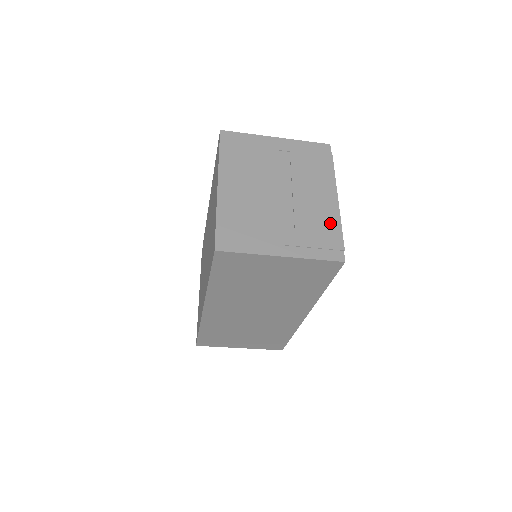
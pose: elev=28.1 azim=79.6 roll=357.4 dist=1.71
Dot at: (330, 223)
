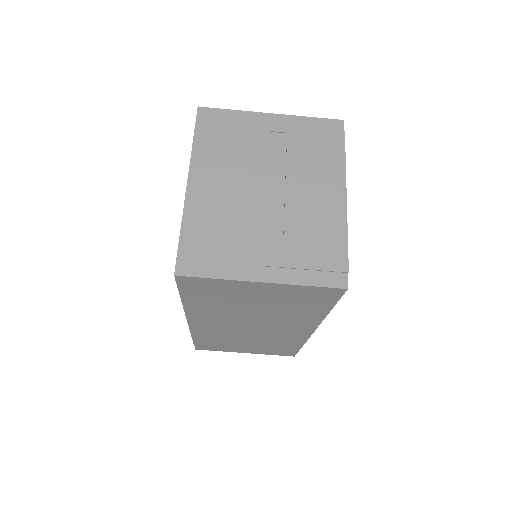
Dot at: (332, 233)
